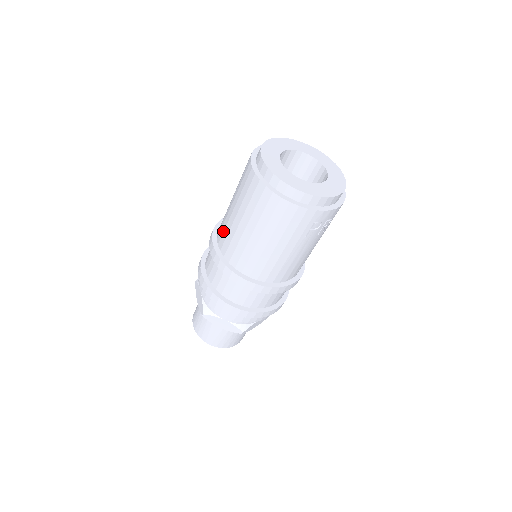
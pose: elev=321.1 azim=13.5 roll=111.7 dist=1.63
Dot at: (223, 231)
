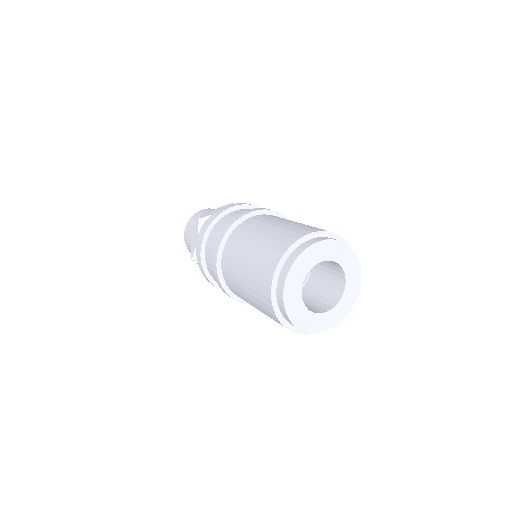
Dot at: (230, 258)
